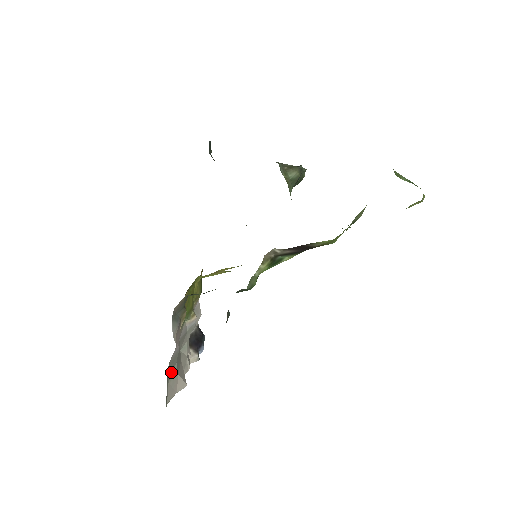
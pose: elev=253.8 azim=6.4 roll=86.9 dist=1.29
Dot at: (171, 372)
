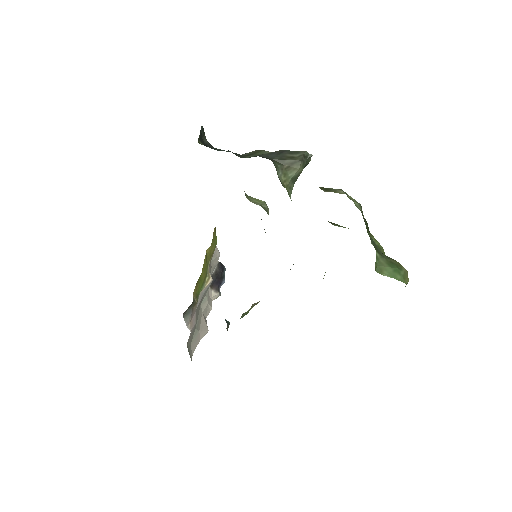
Dot at: (192, 338)
